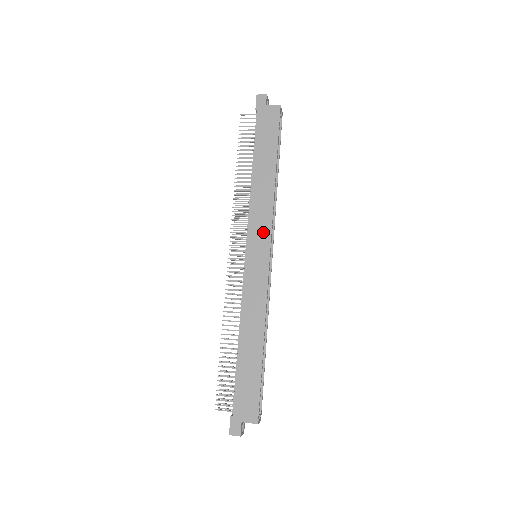
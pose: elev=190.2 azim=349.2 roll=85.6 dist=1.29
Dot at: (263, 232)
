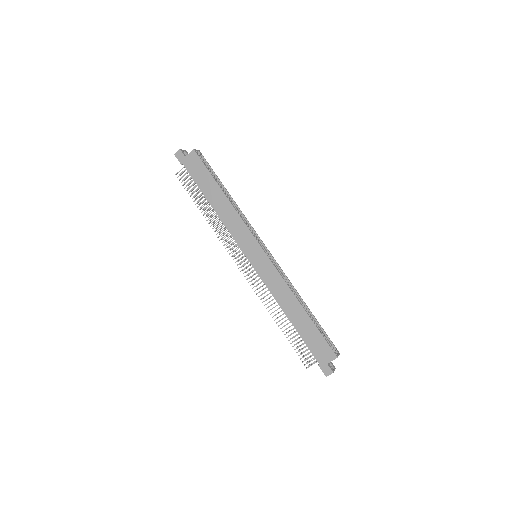
Dot at: (248, 238)
